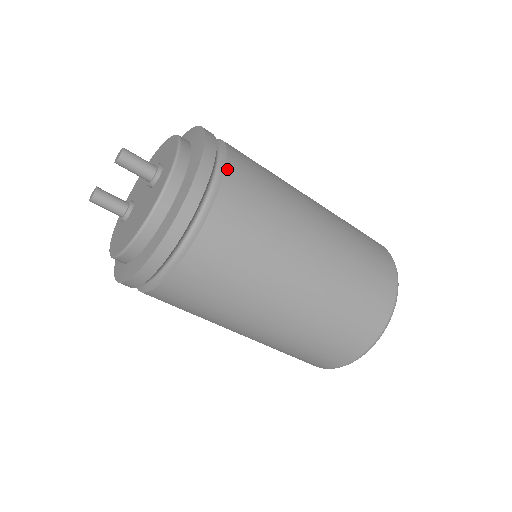
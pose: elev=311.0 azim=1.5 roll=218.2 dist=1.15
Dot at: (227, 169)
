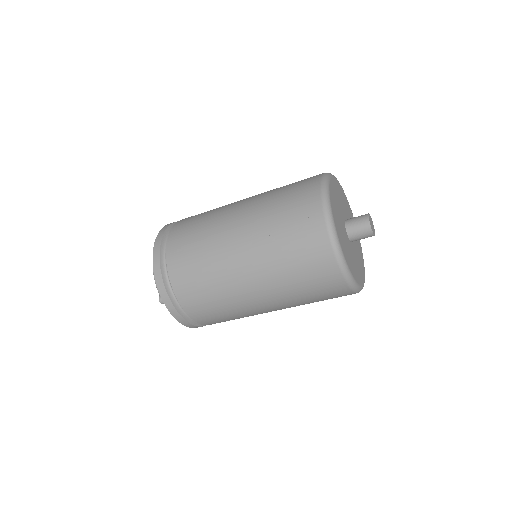
Dot at: occluded
